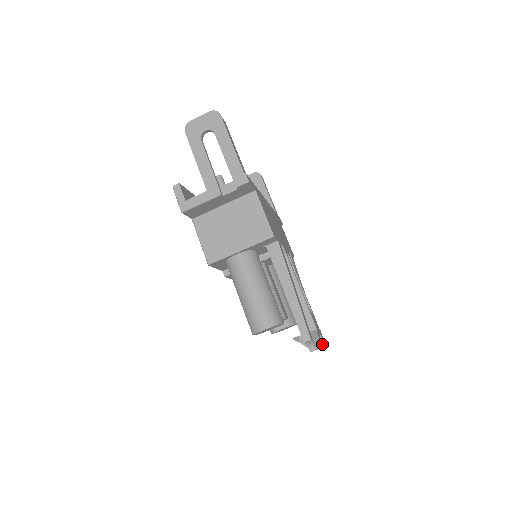
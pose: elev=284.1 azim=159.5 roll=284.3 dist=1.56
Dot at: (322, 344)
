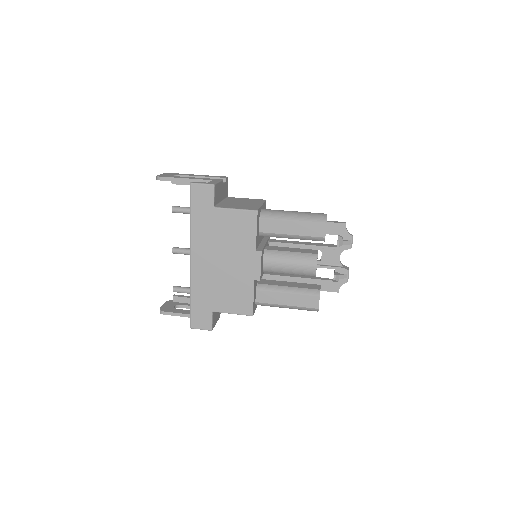
Dot at: (347, 267)
